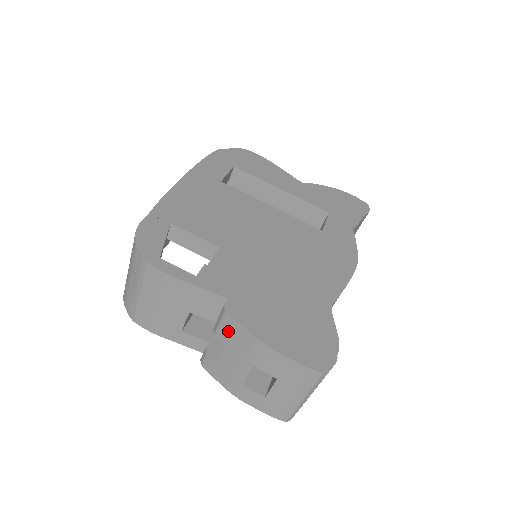
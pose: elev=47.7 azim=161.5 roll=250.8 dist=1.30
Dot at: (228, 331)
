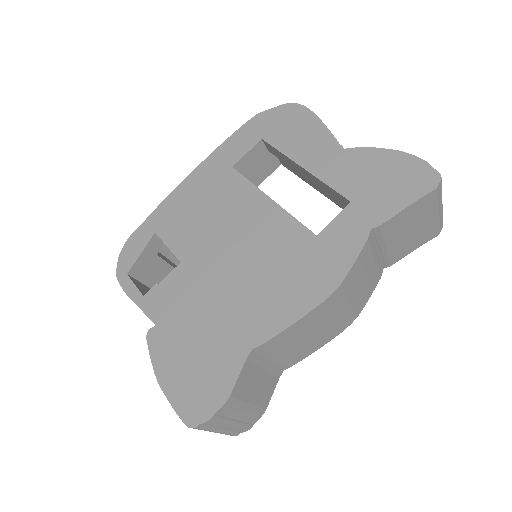
Dot at: occluded
